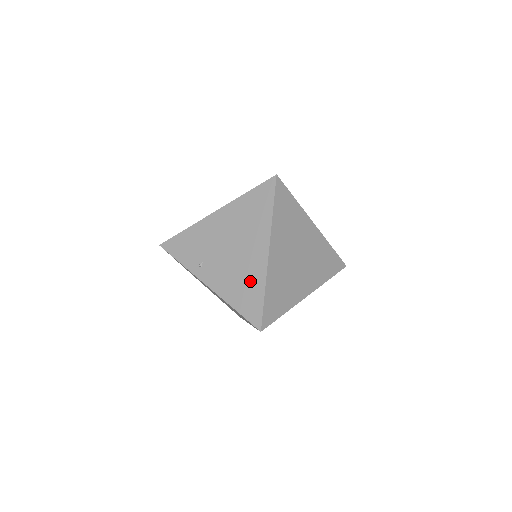
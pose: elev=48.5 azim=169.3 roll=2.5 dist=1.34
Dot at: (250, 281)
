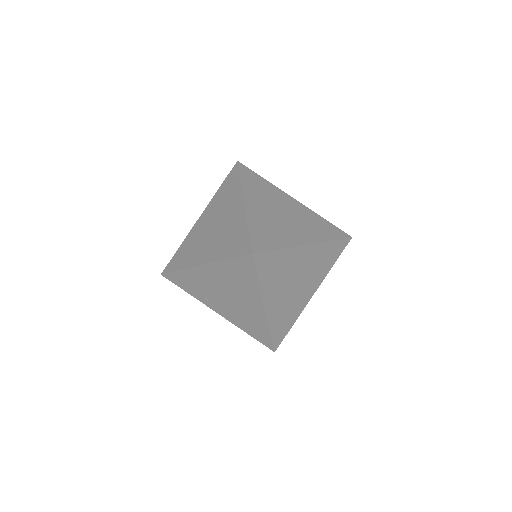
Dot at: (255, 322)
